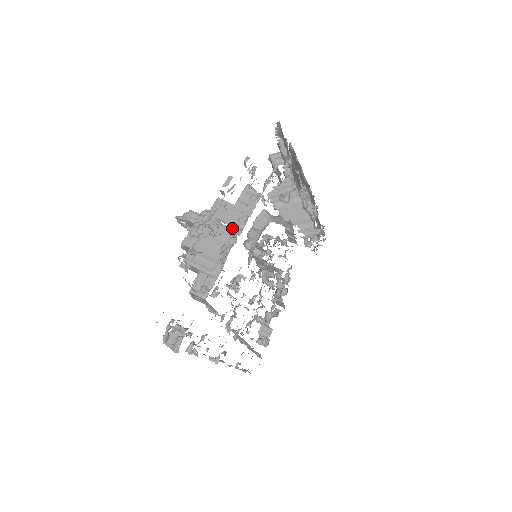
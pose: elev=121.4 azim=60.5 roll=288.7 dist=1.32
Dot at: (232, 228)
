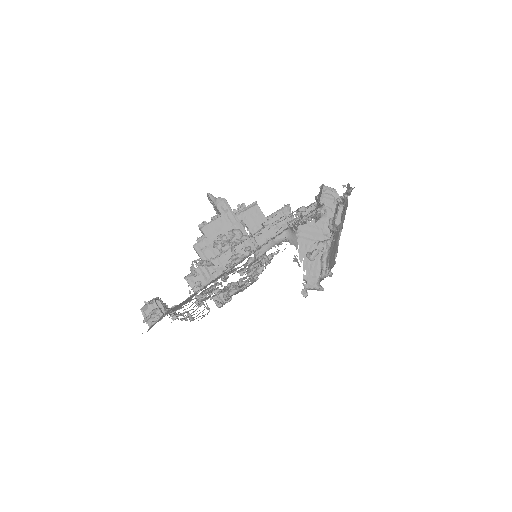
Dot at: (251, 238)
